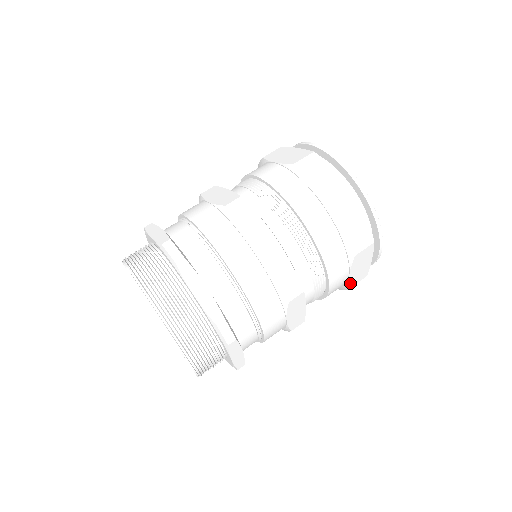
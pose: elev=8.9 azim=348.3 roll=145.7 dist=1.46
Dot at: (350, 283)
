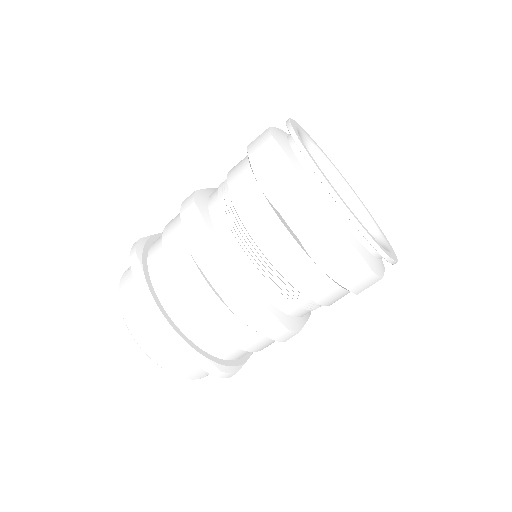
Dot at: occluded
